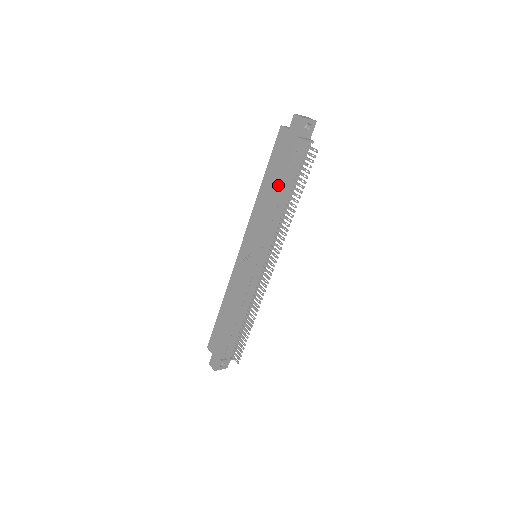
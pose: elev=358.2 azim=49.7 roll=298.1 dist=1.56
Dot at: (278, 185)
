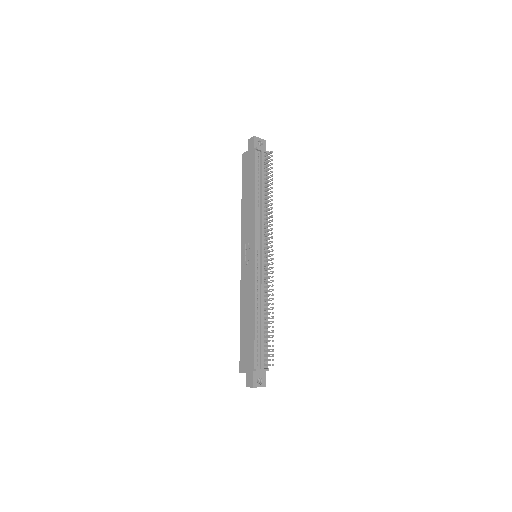
Dot at: (253, 186)
